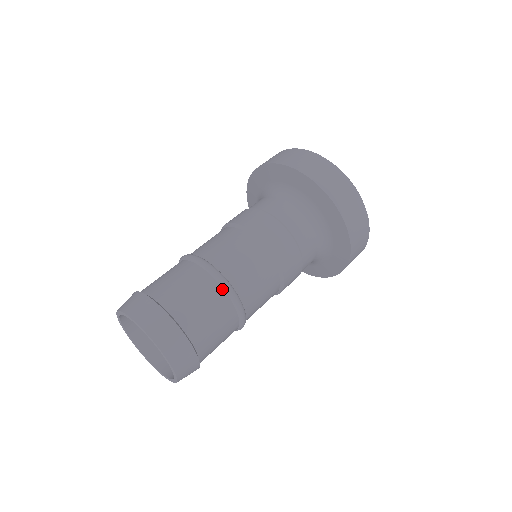
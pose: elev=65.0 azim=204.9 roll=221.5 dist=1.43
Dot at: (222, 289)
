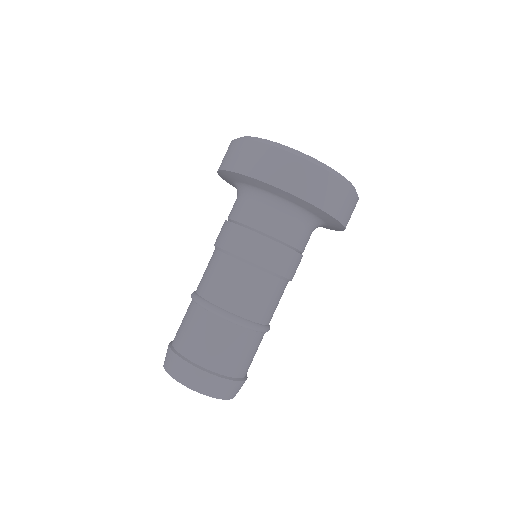
Dot at: (214, 315)
